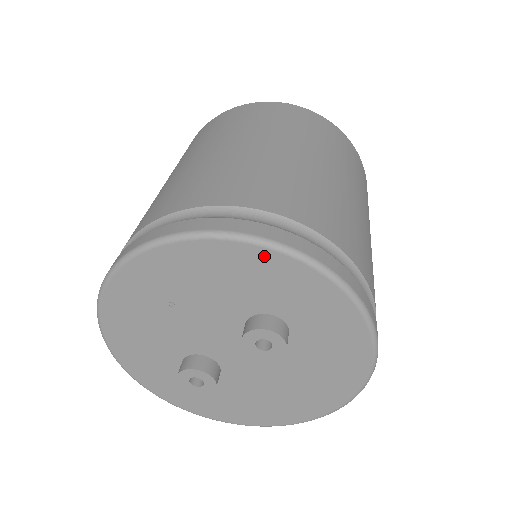
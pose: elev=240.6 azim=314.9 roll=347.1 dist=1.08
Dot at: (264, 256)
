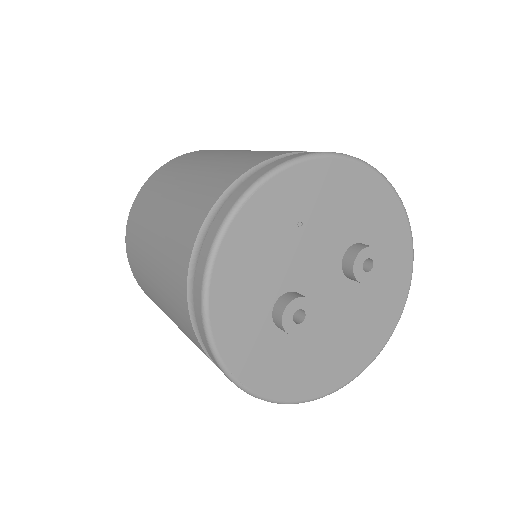
Dot at: (379, 185)
